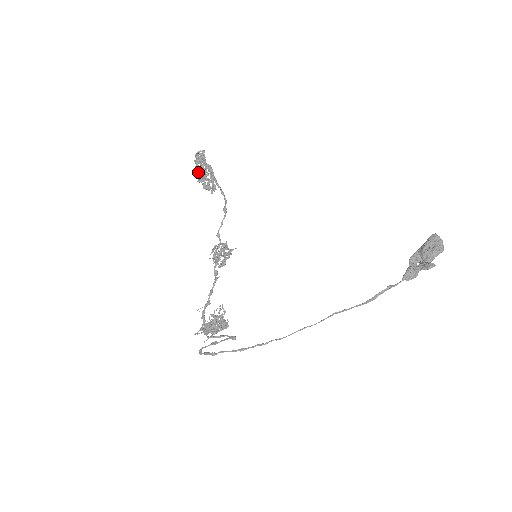
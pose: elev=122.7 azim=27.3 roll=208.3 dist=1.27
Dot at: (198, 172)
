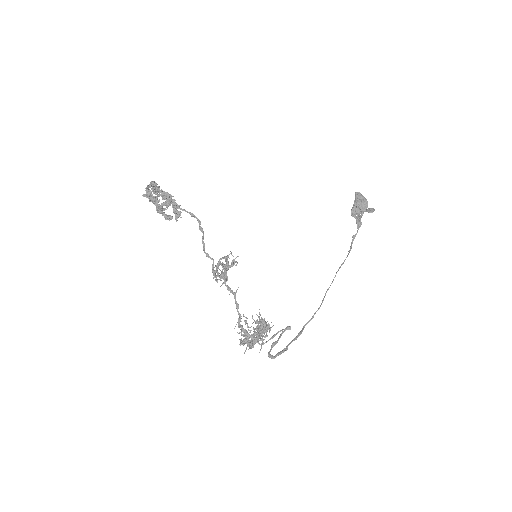
Dot at: (157, 203)
